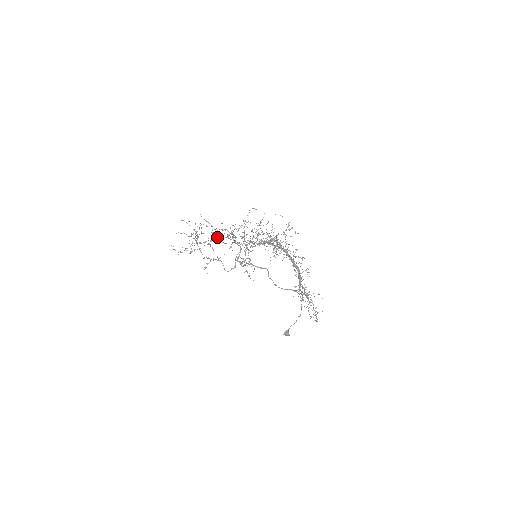
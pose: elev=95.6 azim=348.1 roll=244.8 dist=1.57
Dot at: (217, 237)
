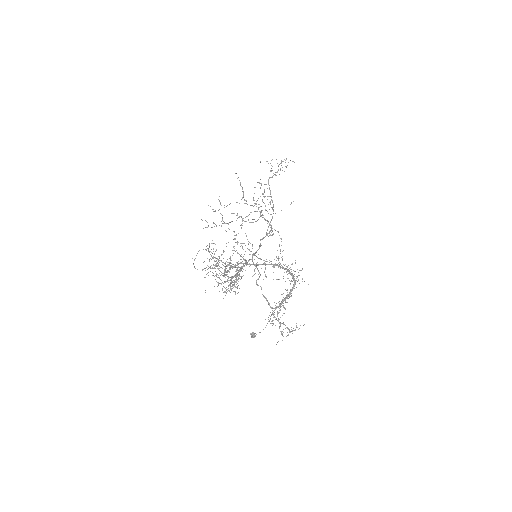
Dot at: (231, 221)
